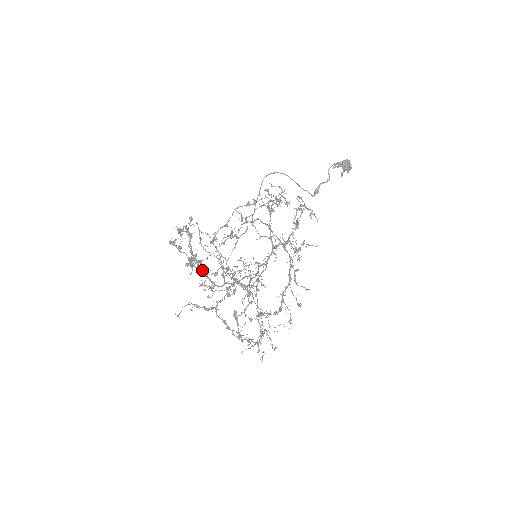
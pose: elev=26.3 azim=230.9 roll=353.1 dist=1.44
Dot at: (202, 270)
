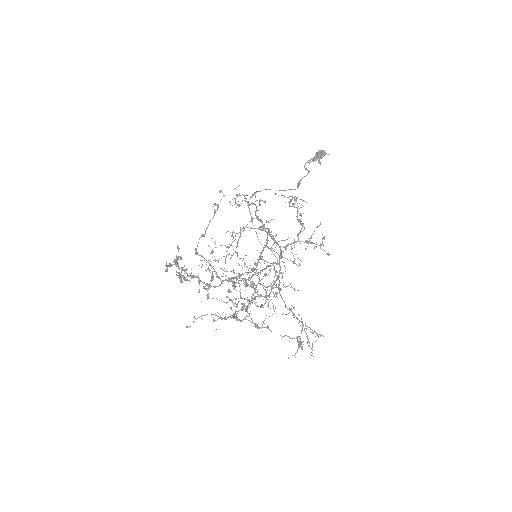
Dot at: (191, 276)
